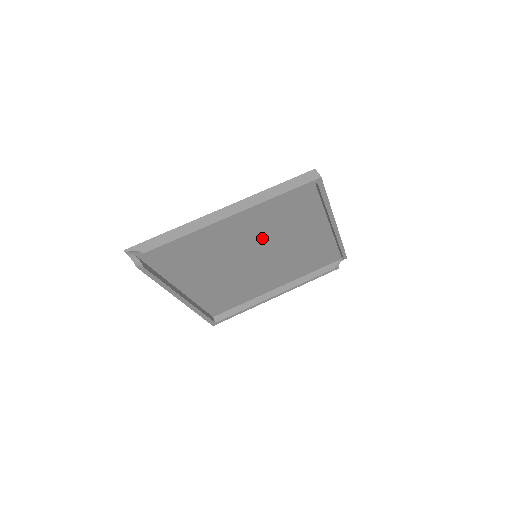
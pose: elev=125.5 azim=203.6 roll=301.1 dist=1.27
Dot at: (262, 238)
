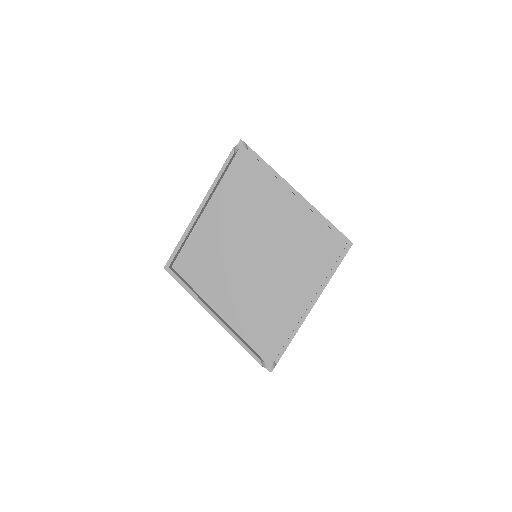
Dot at: (277, 246)
